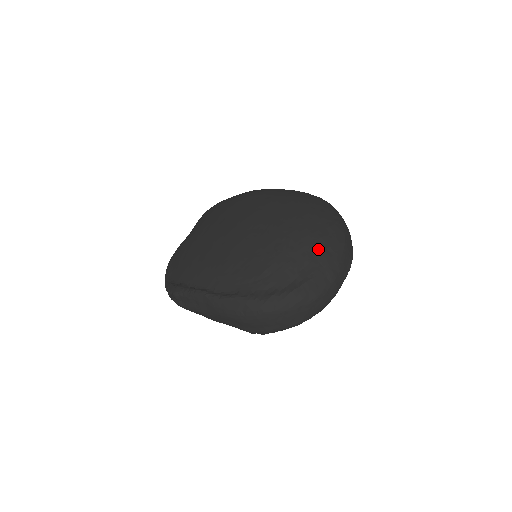
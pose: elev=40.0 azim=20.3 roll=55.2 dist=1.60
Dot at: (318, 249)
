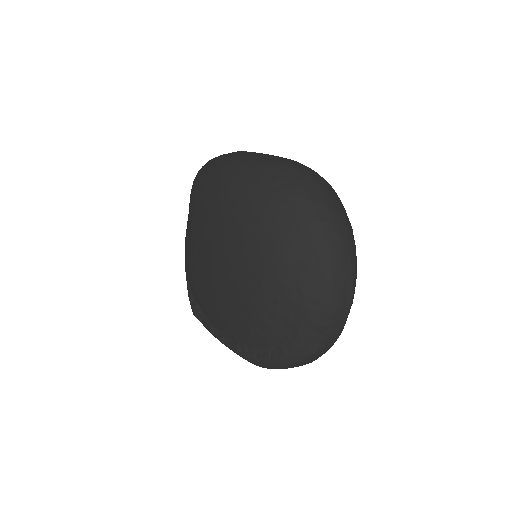
Dot at: (297, 305)
